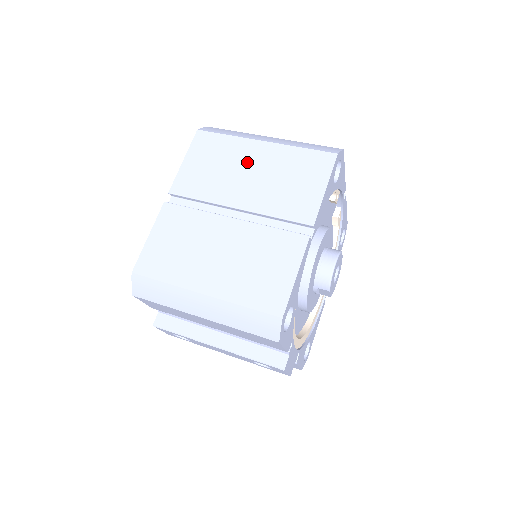
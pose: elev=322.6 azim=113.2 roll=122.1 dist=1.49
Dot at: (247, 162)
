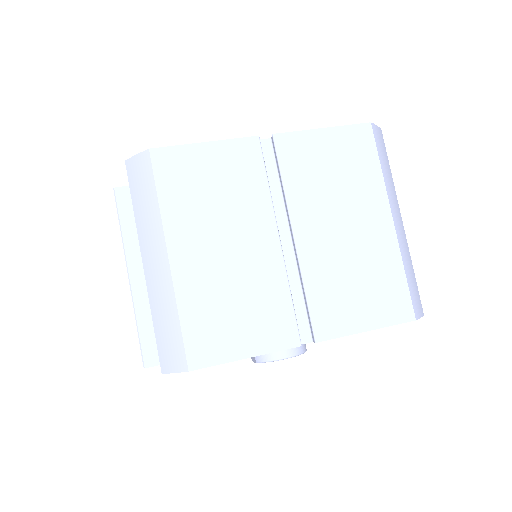
Dot at: (357, 214)
